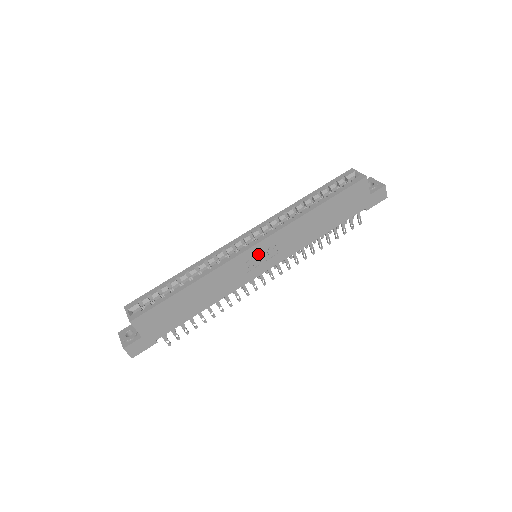
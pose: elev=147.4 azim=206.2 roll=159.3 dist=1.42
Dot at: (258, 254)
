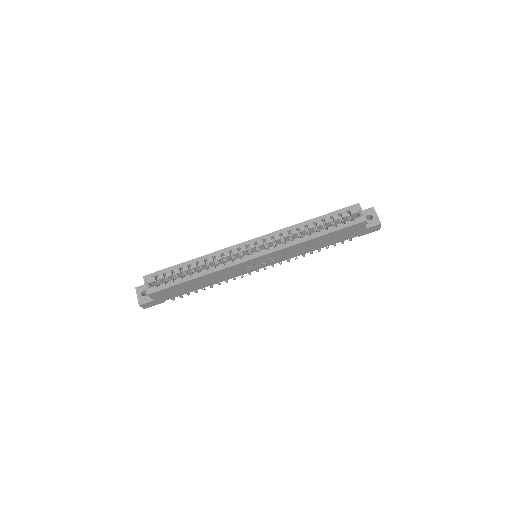
Dot at: (258, 261)
